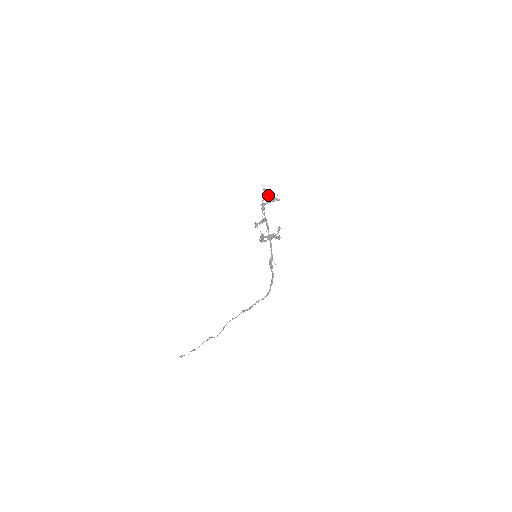
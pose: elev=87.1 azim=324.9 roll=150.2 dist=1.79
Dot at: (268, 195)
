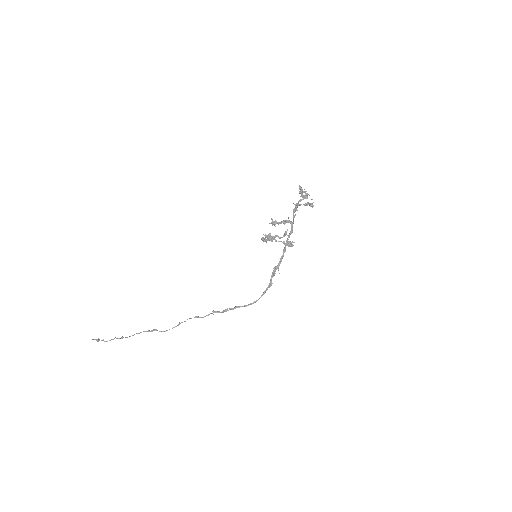
Dot at: (307, 197)
